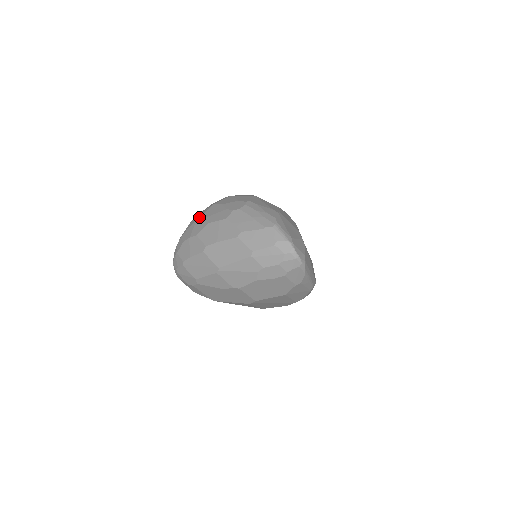
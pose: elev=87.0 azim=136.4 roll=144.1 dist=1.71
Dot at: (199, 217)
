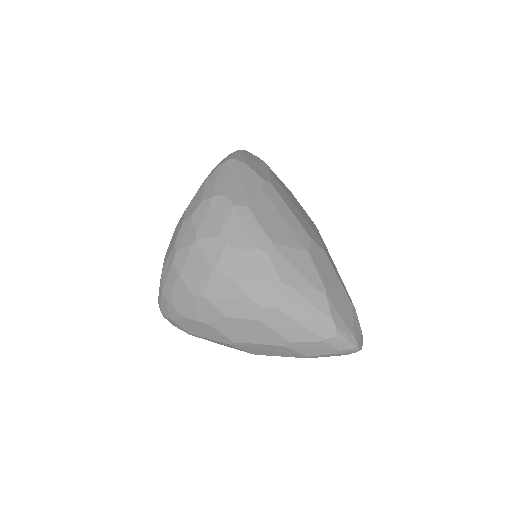
Dot at: (198, 292)
